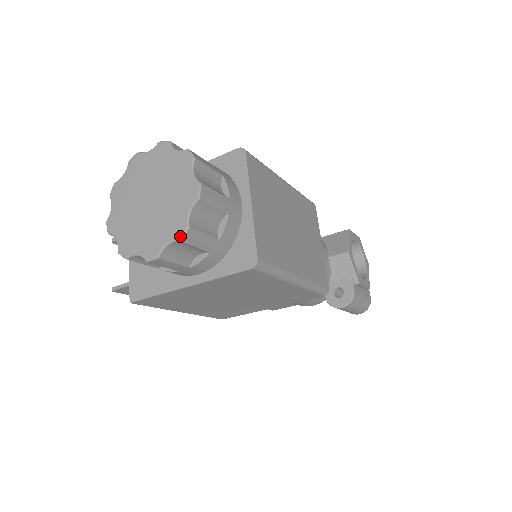
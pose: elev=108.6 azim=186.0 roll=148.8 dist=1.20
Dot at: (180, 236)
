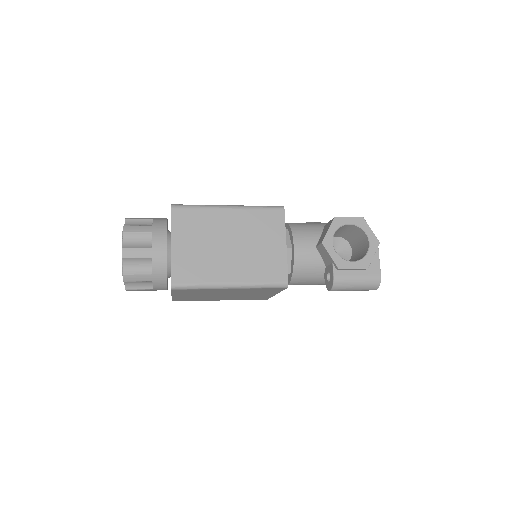
Dot at: (123, 279)
